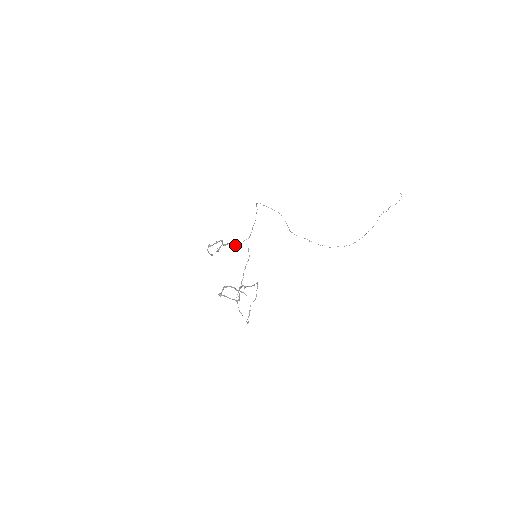
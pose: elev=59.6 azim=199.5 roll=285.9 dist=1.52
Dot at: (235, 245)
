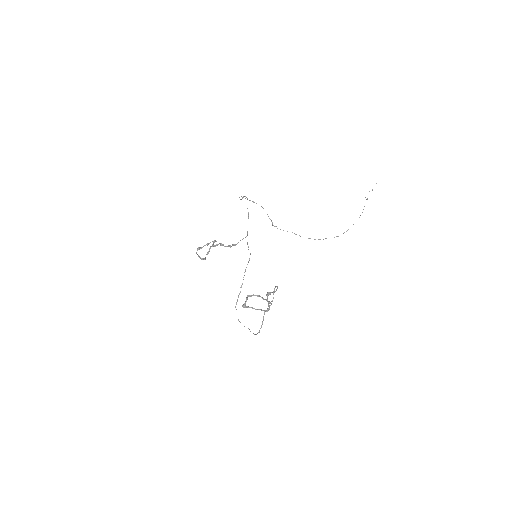
Dot at: (229, 245)
